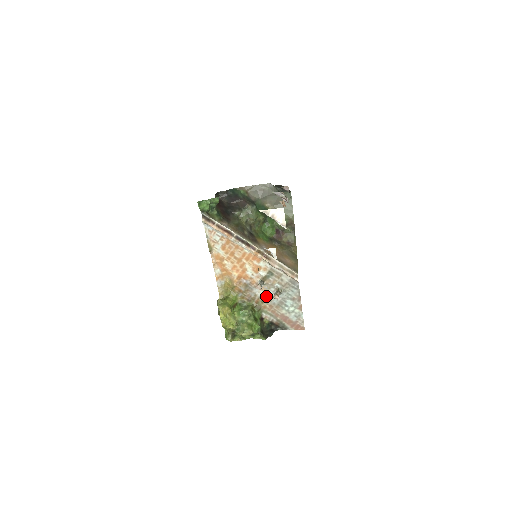
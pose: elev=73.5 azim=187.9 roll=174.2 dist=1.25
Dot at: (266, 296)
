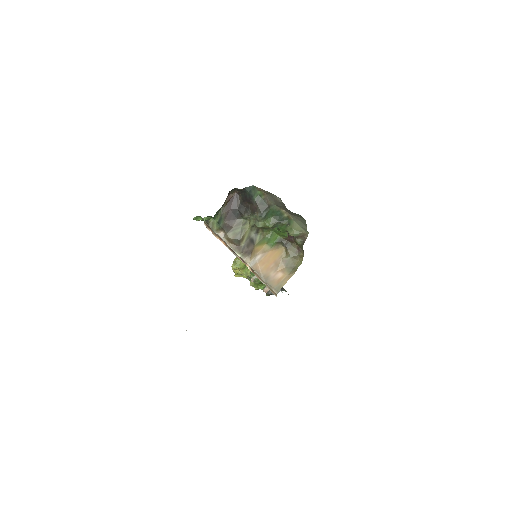
Dot at: occluded
